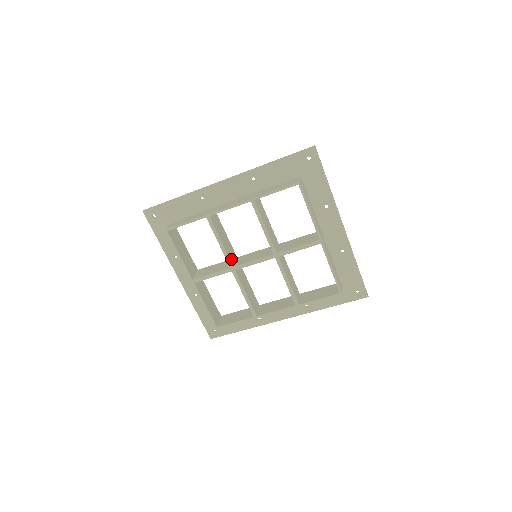
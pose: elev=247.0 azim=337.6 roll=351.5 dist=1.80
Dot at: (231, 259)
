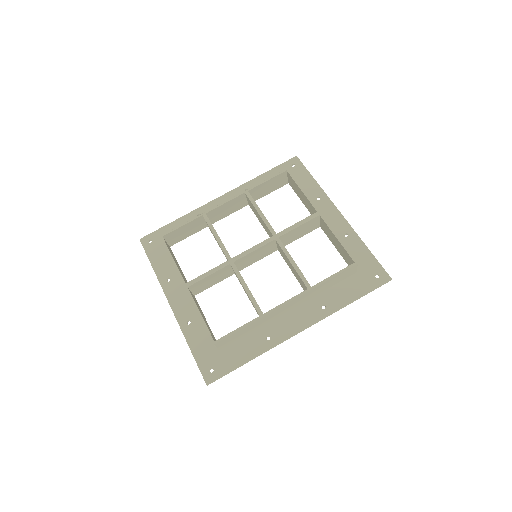
Dot at: occluded
